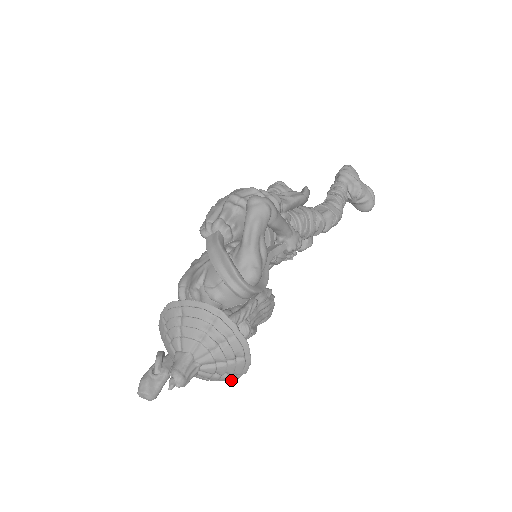
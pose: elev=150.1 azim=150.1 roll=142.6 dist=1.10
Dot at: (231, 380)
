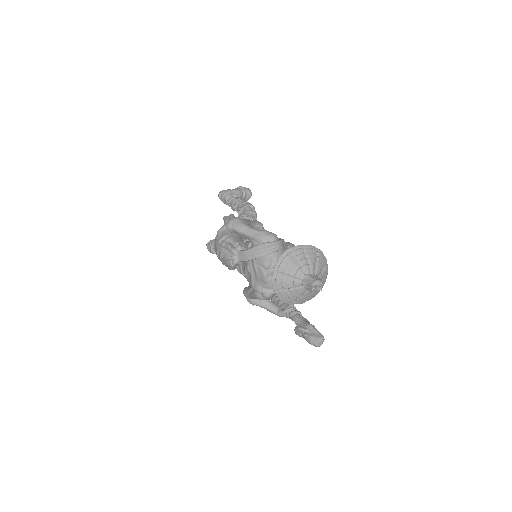
Dot at: occluded
